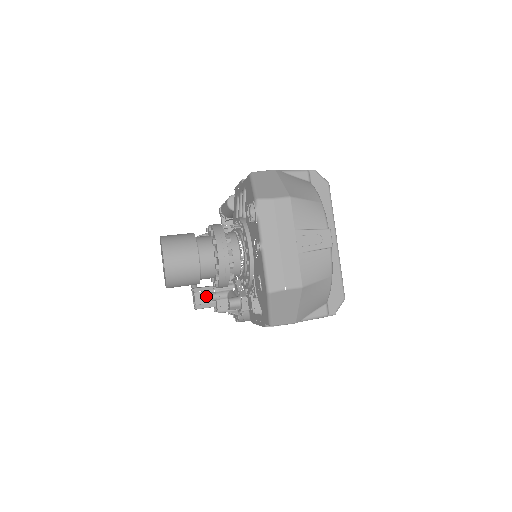
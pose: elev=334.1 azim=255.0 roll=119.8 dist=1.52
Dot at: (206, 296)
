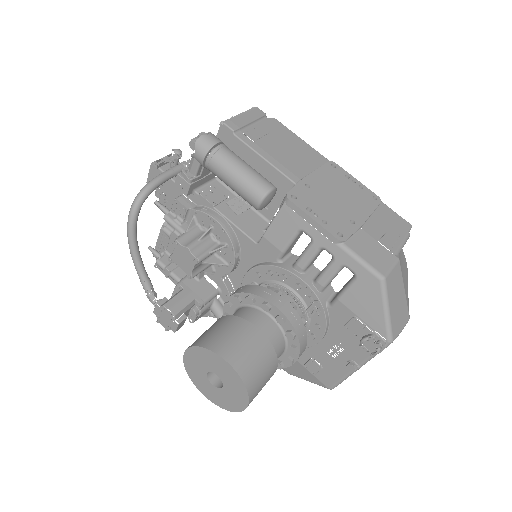
Dot at: occluded
